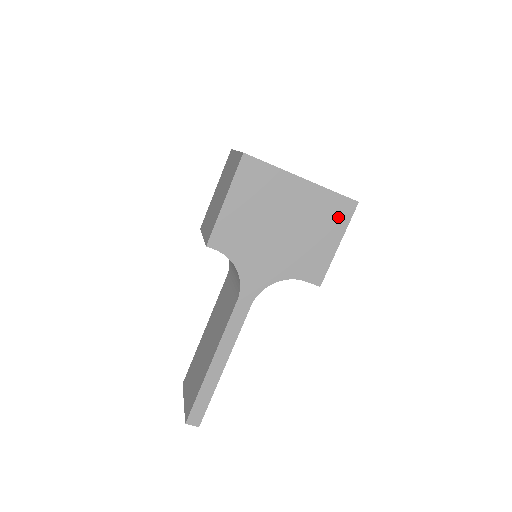
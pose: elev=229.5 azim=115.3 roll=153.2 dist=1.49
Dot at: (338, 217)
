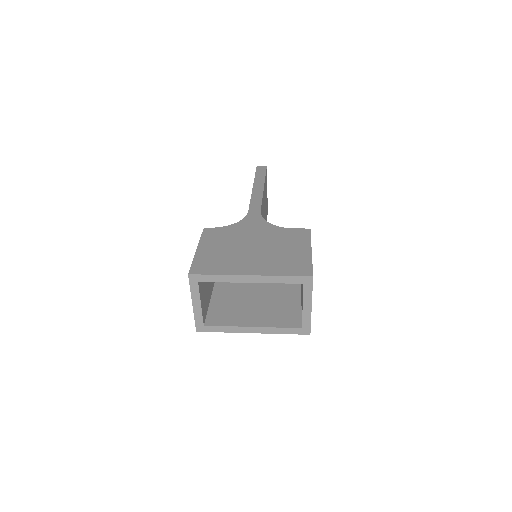
Dot at: occluded
